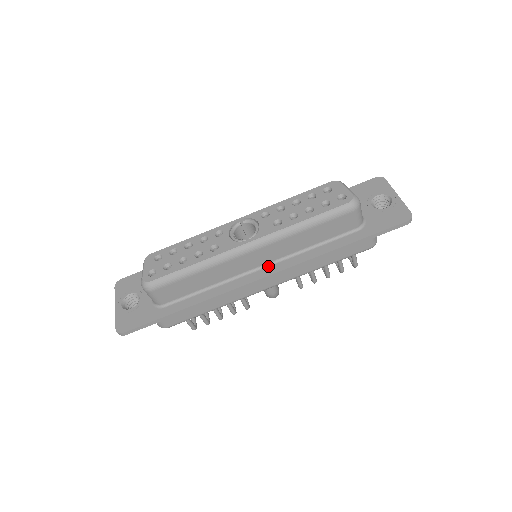
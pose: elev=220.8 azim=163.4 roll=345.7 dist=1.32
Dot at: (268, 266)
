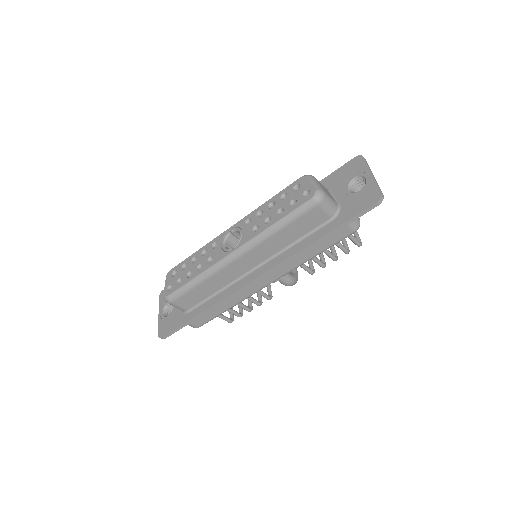
Dot at: (260, 266)
